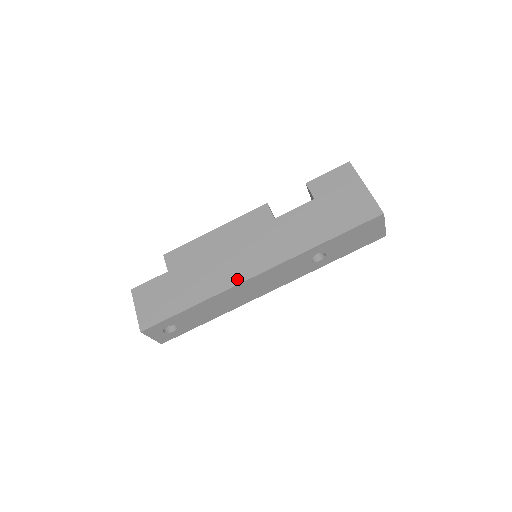
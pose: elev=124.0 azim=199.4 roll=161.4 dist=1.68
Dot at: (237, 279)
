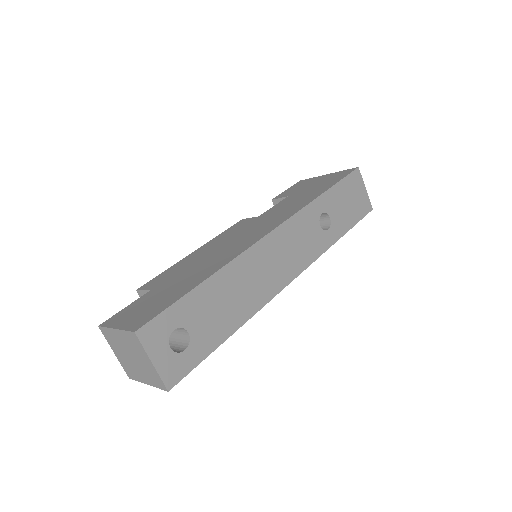
Dot at: (250, 243)
